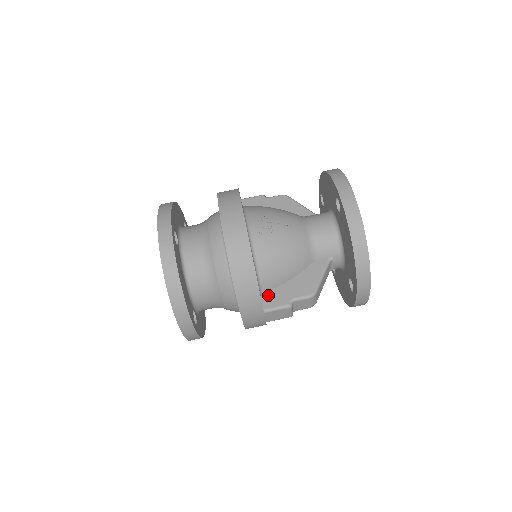
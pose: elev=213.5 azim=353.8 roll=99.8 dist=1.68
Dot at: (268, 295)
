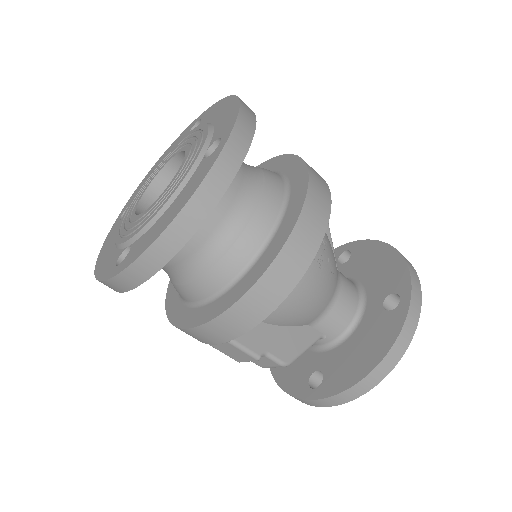
Dot at: occluded
